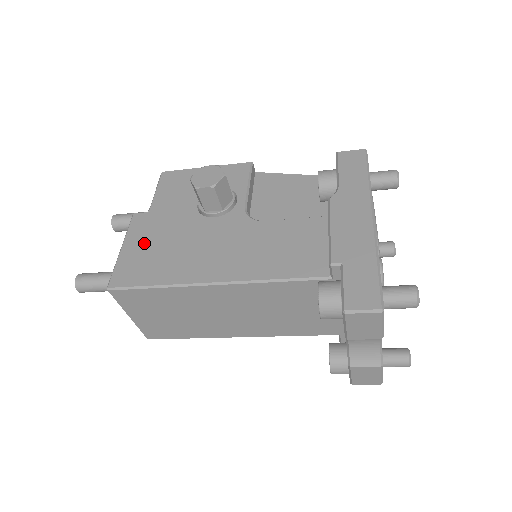
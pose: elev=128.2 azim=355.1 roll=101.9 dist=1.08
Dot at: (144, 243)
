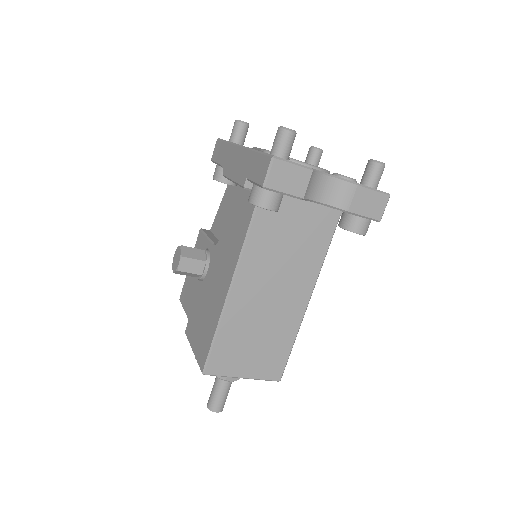
Dot at: (197, 332)
